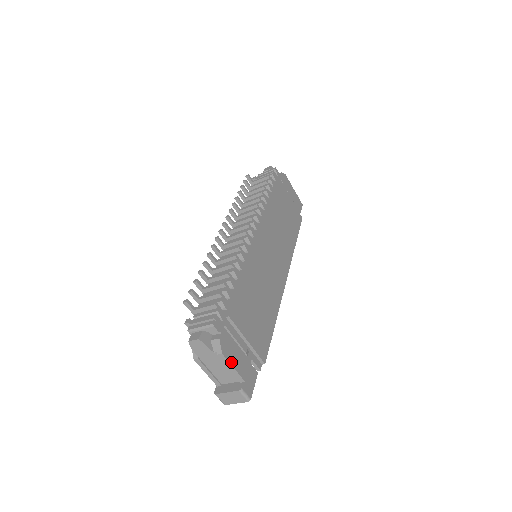
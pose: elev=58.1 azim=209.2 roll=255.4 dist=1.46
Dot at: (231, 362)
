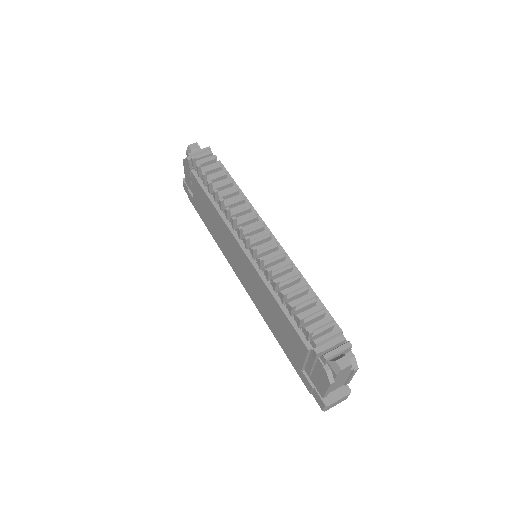
Dot at: occluded
